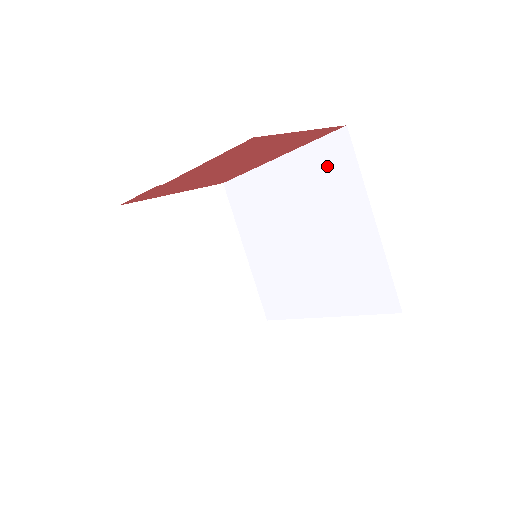
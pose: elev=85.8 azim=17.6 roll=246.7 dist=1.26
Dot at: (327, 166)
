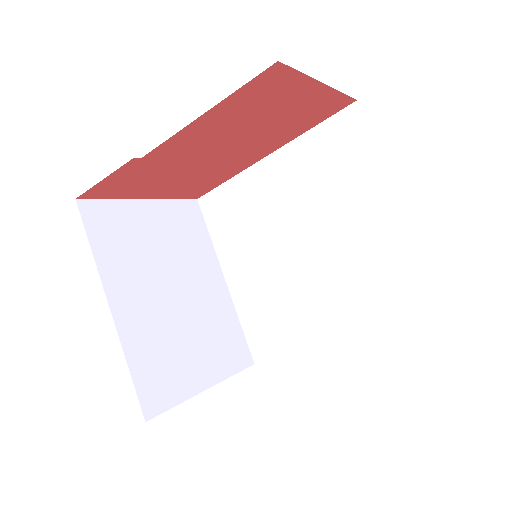
Dot at: (333, 152)
